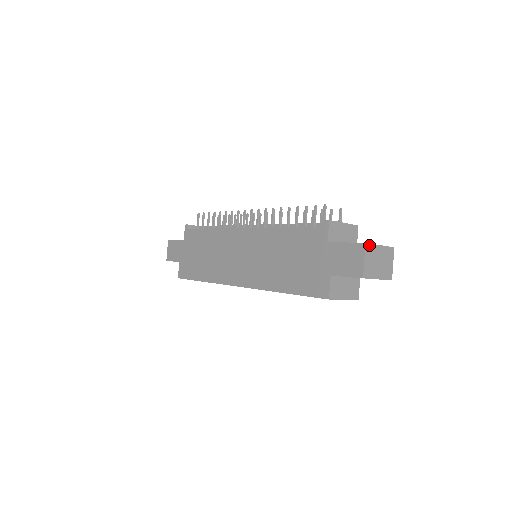
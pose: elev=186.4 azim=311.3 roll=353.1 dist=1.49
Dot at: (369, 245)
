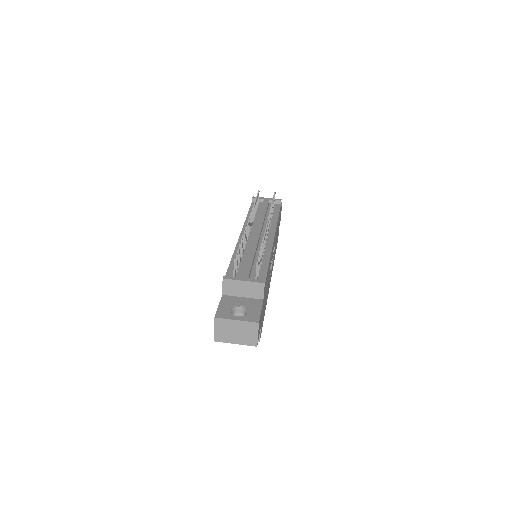
Dot at: (220, 319)
